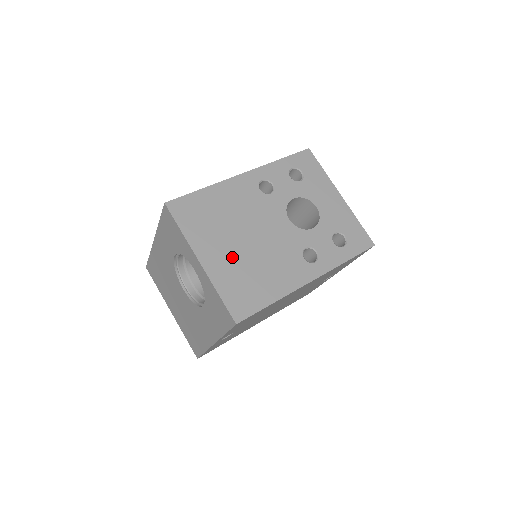
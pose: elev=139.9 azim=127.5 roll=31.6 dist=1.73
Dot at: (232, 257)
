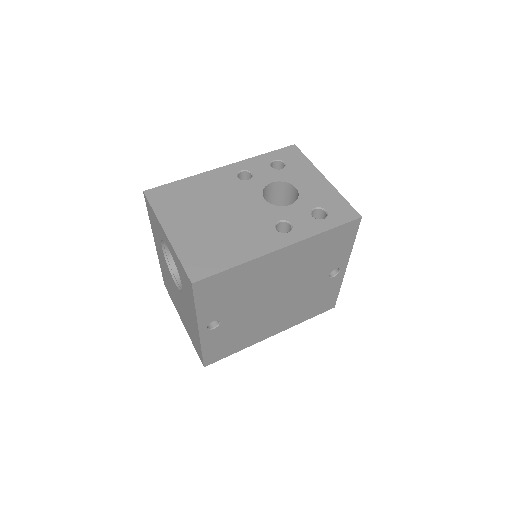
Dot at: (199, 229)
